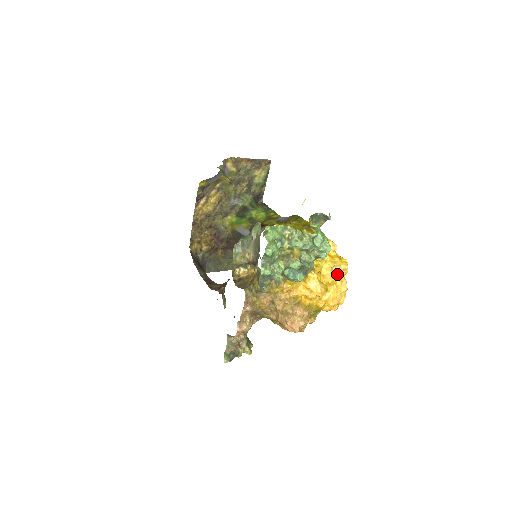
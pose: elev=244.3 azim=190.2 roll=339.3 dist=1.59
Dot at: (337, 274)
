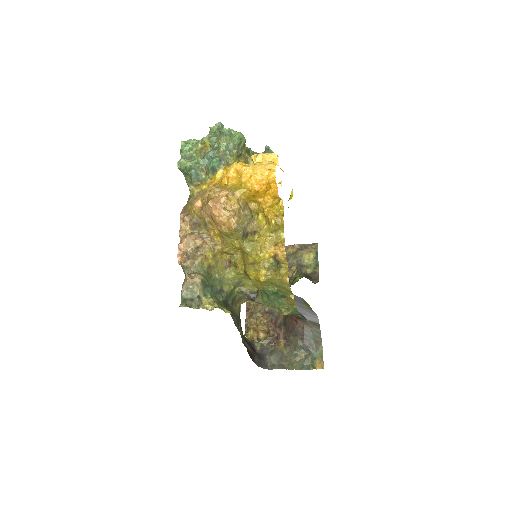
Dot at: (259, 156)
